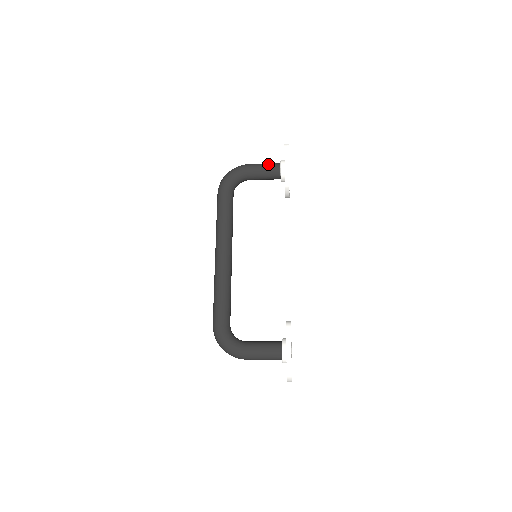
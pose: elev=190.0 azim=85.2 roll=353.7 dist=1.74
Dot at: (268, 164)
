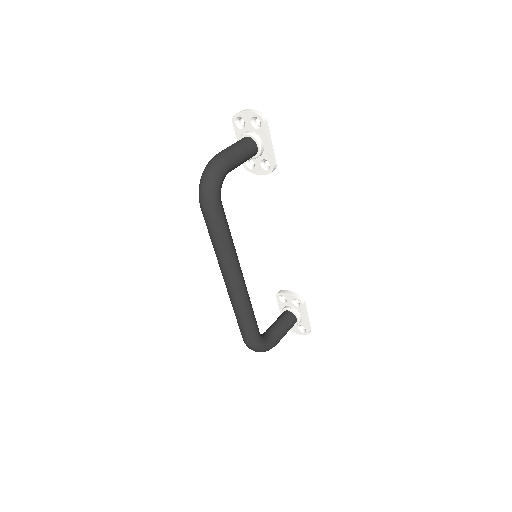
Dot at: (245, 147)
